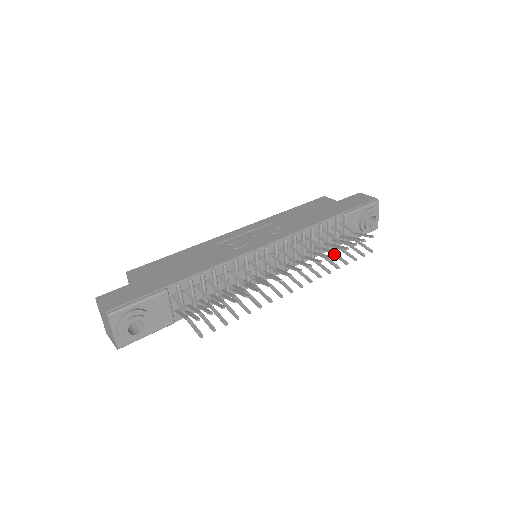
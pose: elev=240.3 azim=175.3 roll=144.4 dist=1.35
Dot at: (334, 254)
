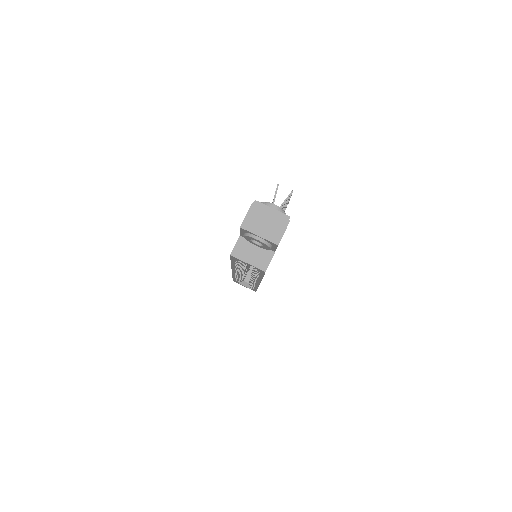
Dot at: occluded
